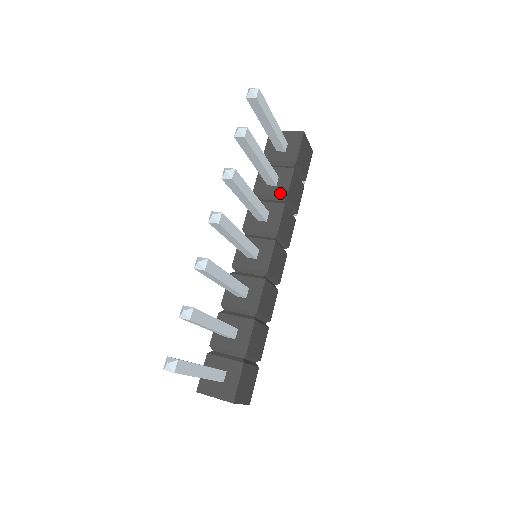
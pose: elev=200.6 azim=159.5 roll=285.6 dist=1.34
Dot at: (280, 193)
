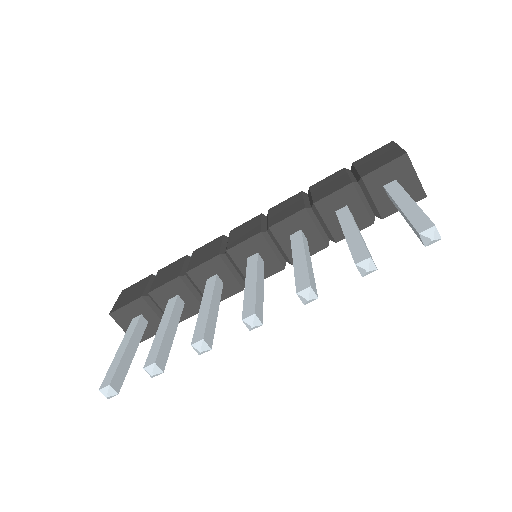
Dot at: (336, 233)
